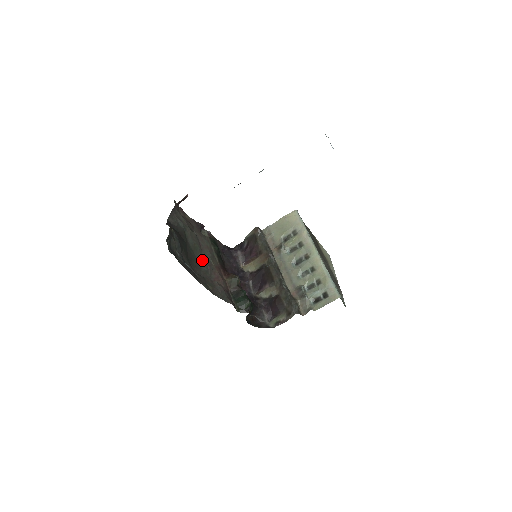
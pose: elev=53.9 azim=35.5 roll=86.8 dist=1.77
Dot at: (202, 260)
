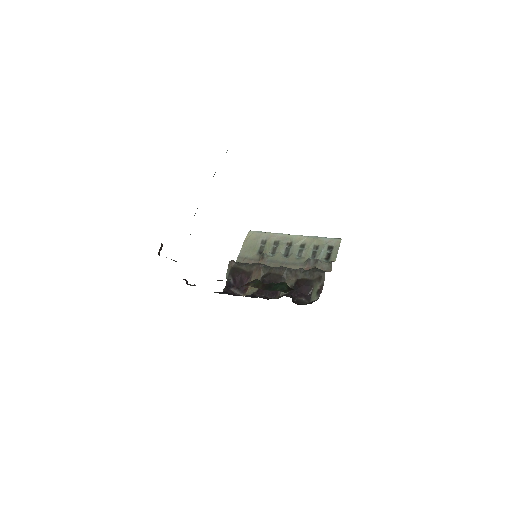
Dot at: occluded
